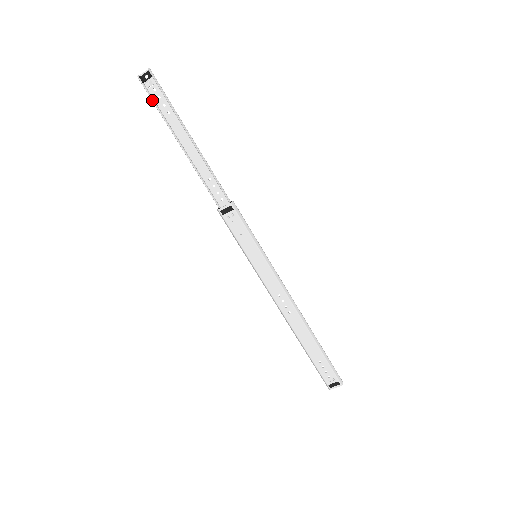
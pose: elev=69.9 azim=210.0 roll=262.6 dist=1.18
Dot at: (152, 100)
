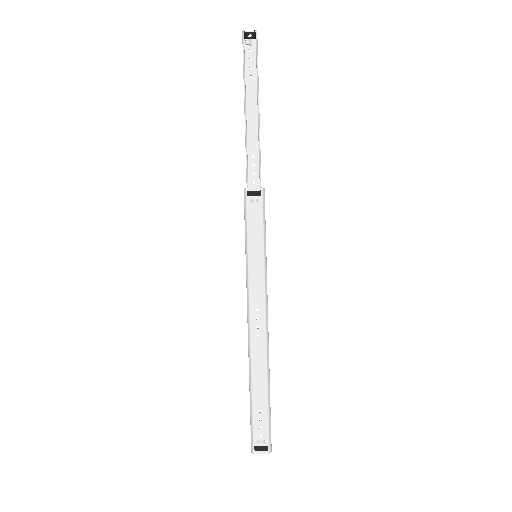
Dot at: (243, 57)
